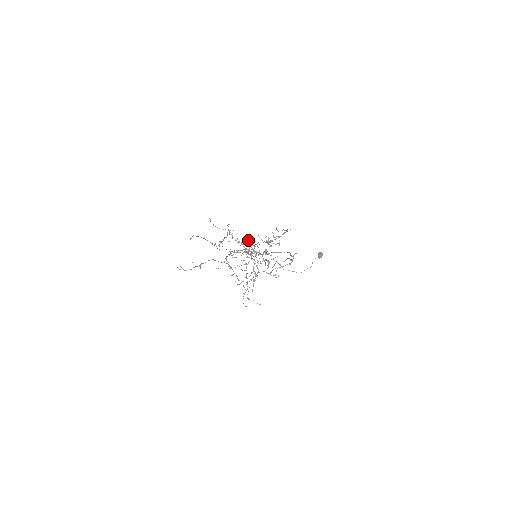
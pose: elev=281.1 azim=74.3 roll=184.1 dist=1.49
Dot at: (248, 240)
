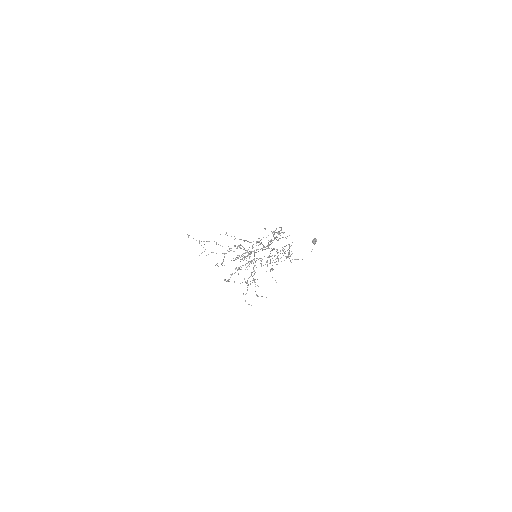
Dot at: (235, 246)
